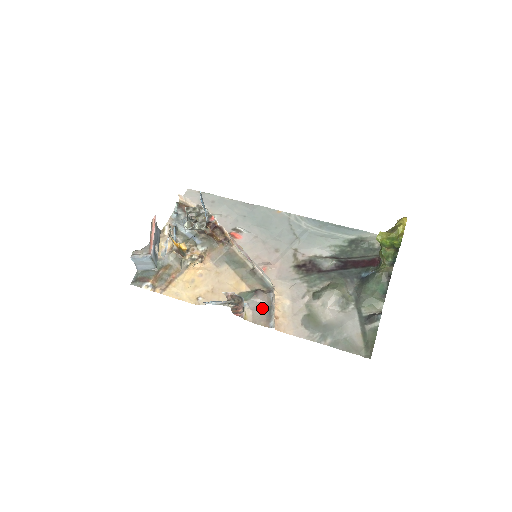
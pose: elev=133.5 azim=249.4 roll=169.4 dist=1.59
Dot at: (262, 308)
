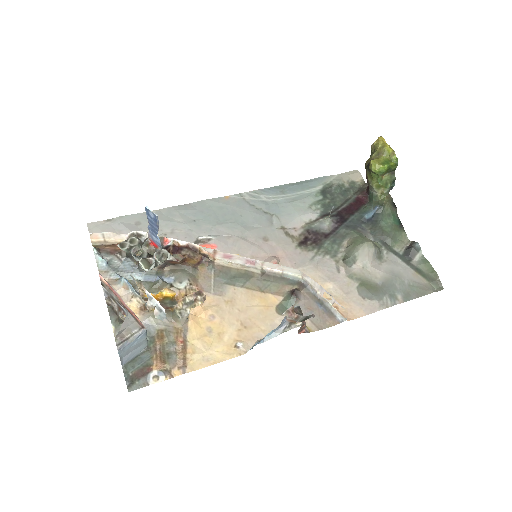
Dot at: (313, 308)
